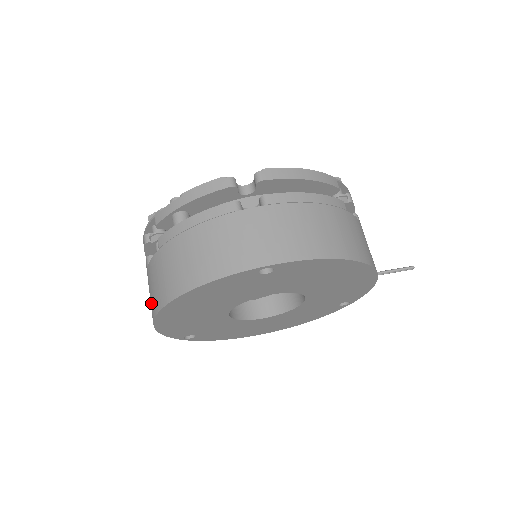
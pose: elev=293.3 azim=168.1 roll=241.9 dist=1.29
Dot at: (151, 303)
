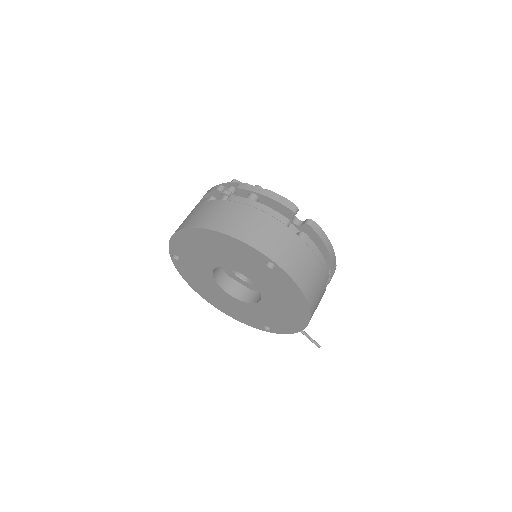
Dot at: (191, 219)
